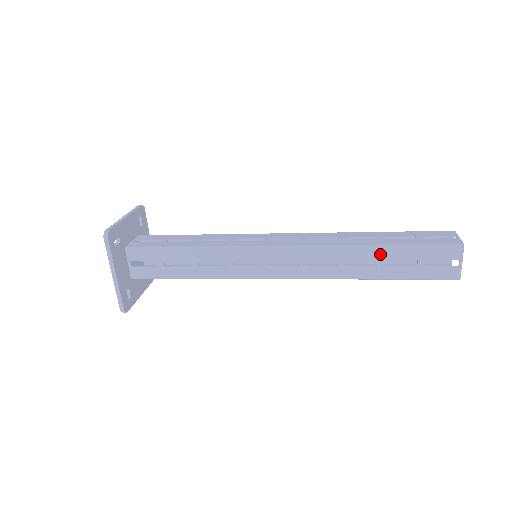
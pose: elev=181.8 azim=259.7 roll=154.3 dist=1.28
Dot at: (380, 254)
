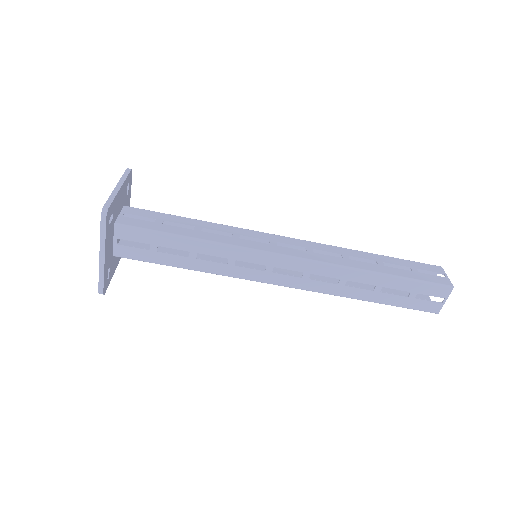
Dot at: (377, 258)
